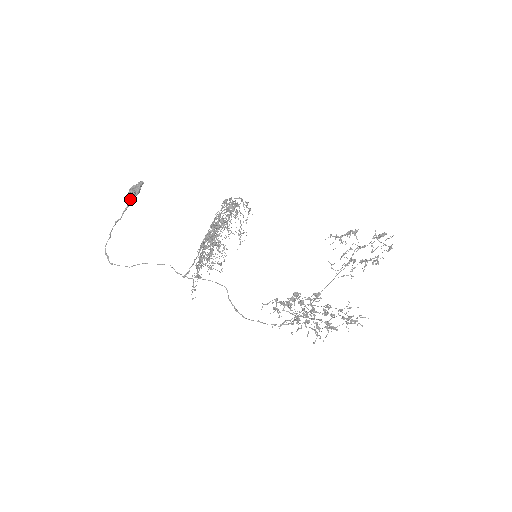
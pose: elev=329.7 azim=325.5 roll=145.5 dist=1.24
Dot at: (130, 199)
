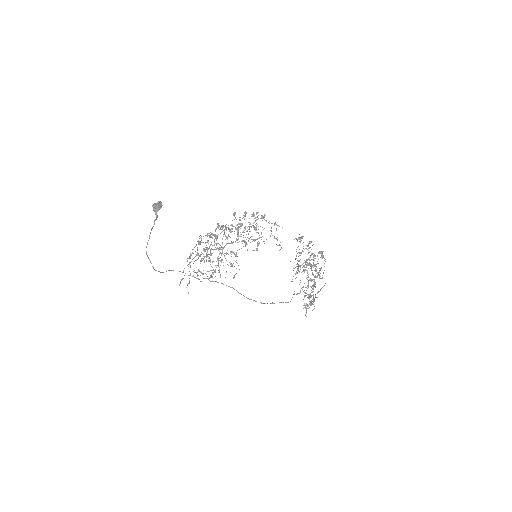
Dot at: (156, 213)
